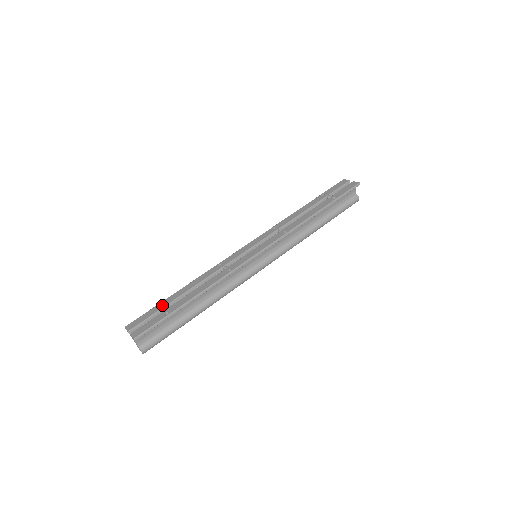
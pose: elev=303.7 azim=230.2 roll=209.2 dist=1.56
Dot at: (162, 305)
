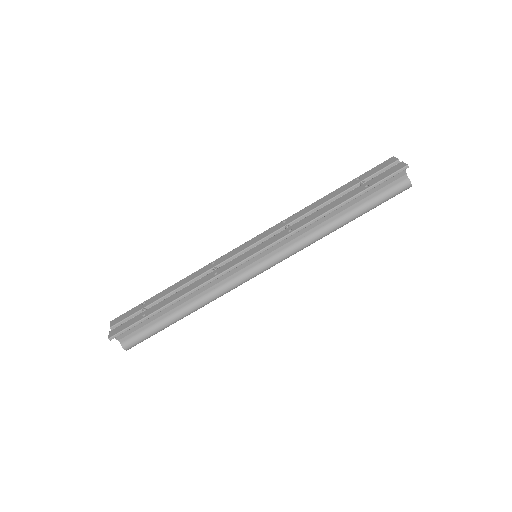
Dot at: (146, 303)
